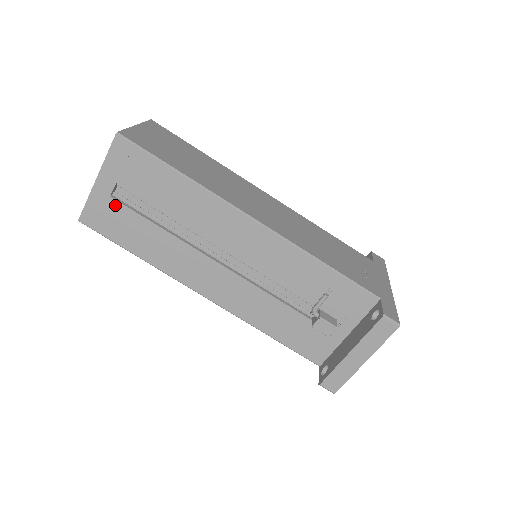
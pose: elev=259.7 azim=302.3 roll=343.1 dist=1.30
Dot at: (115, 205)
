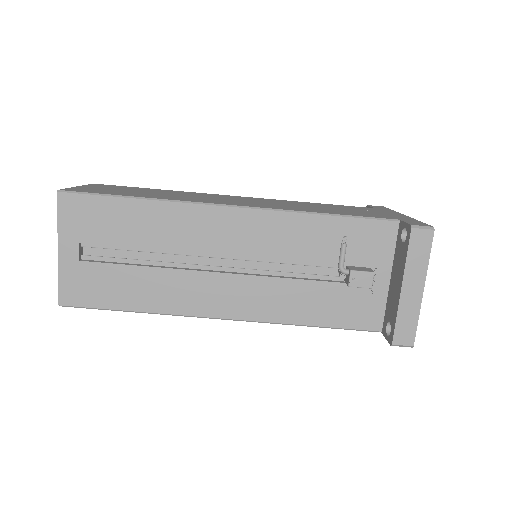
Dot at: (88, 267)
